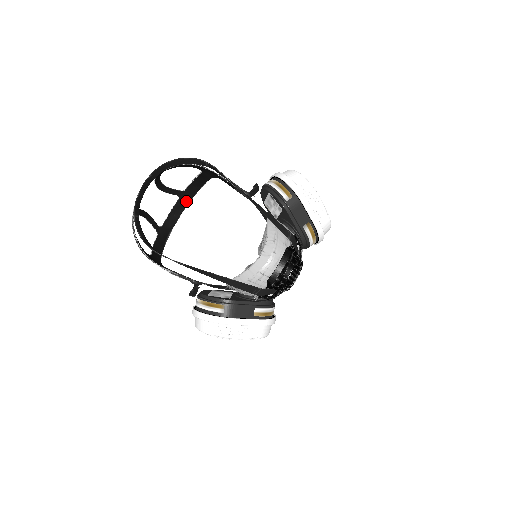
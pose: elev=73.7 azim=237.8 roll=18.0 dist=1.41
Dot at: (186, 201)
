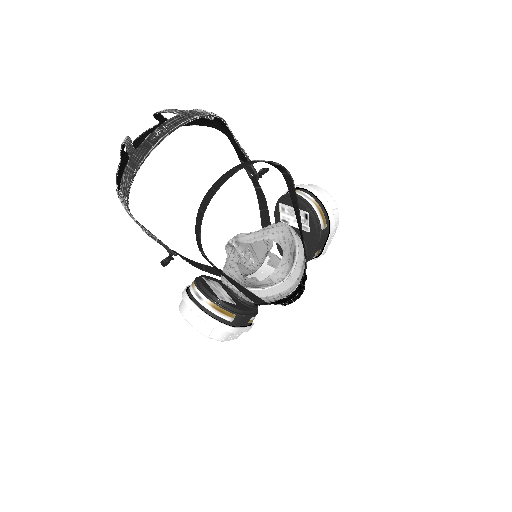
Dot at: occluded
